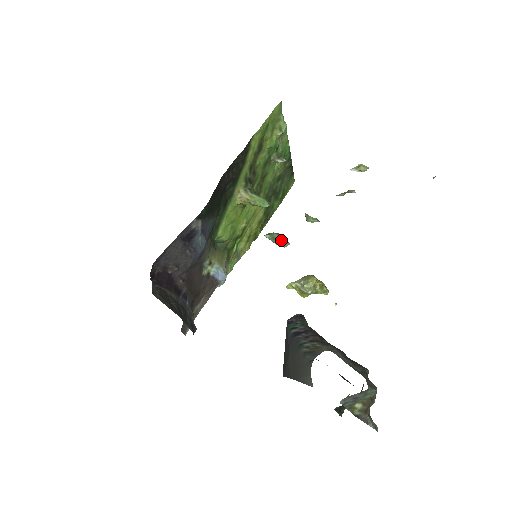
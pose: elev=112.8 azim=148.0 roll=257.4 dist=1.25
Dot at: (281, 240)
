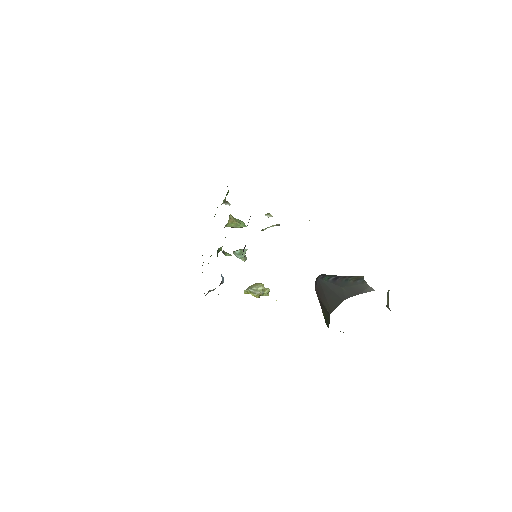
Dot at: (245, 255)
